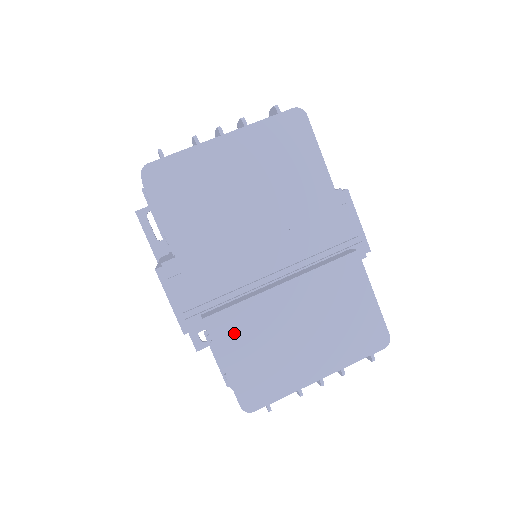
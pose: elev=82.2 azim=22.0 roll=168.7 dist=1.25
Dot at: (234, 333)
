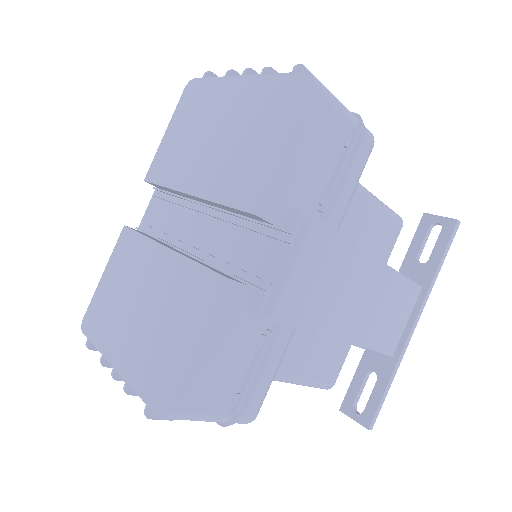
Dot at: (123, 256)
